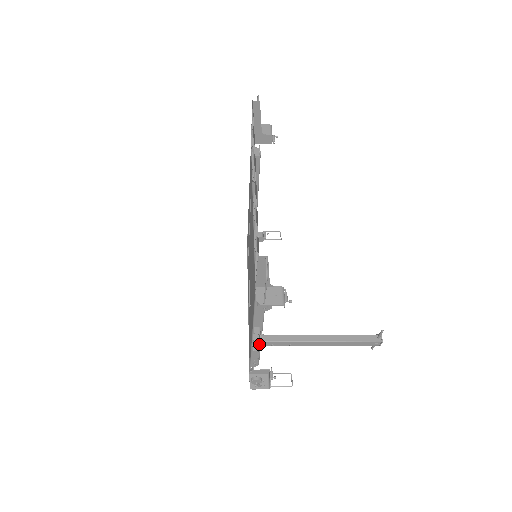
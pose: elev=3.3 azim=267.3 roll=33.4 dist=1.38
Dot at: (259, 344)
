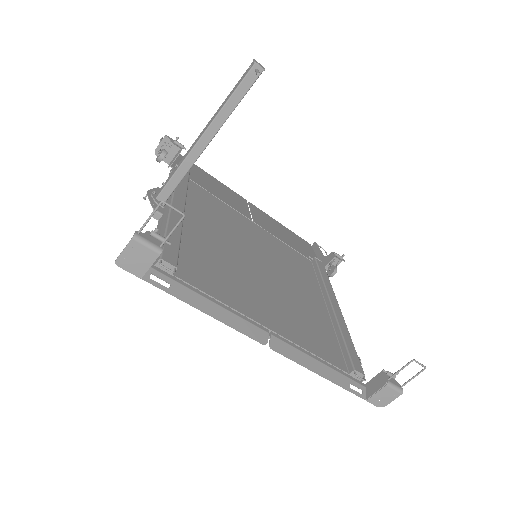
Dot at: occluded
